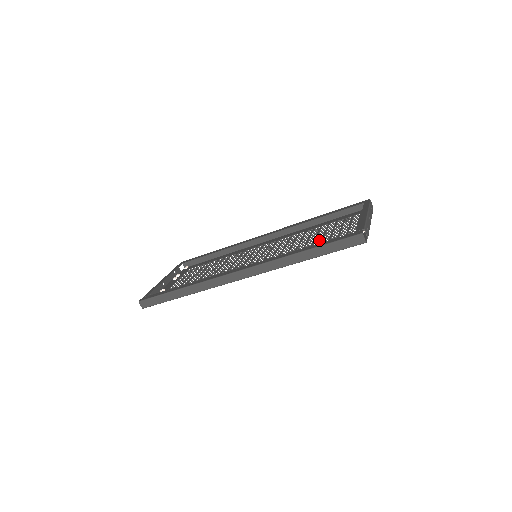
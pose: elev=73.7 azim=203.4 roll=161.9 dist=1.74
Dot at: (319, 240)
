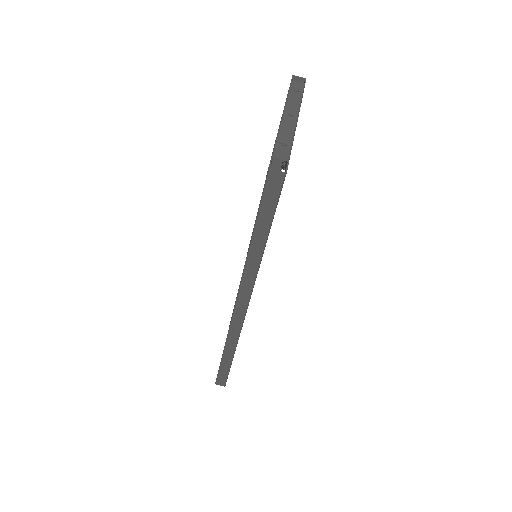
Dot at: occluded
